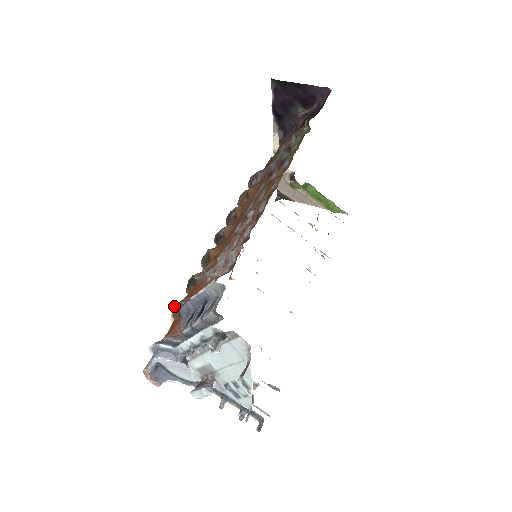
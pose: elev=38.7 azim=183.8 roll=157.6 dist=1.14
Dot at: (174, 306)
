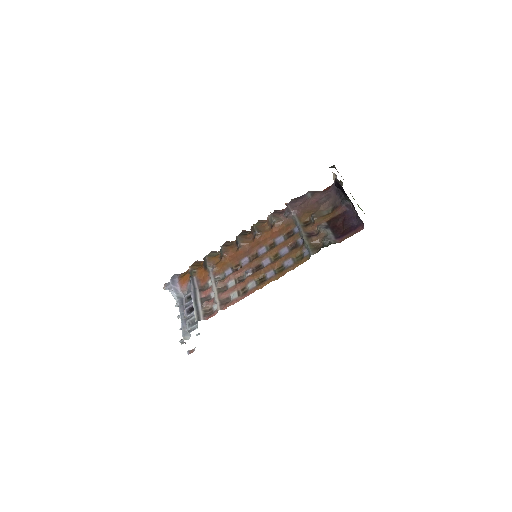
Dot at: (191, 268)
